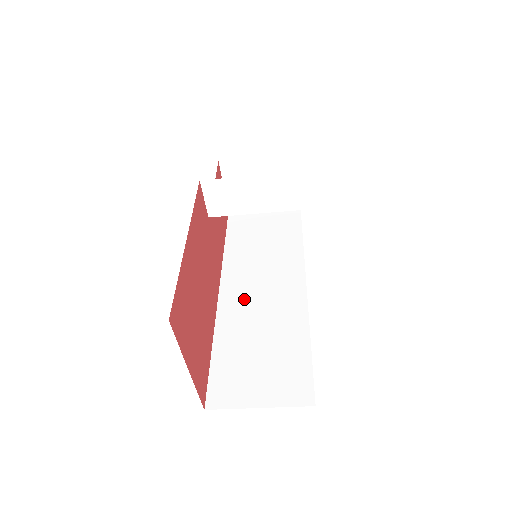
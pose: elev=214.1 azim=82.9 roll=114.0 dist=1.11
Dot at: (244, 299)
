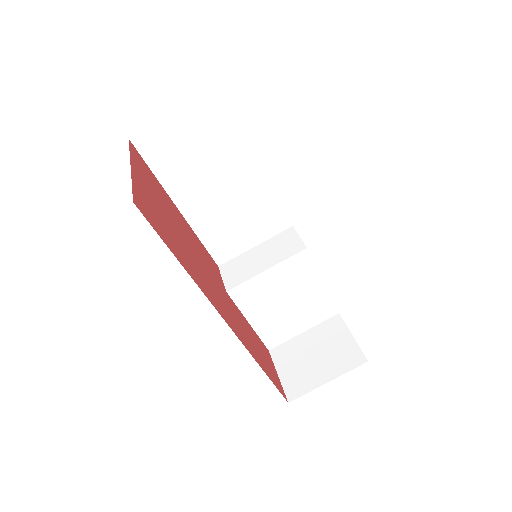
Dot at: occluded
